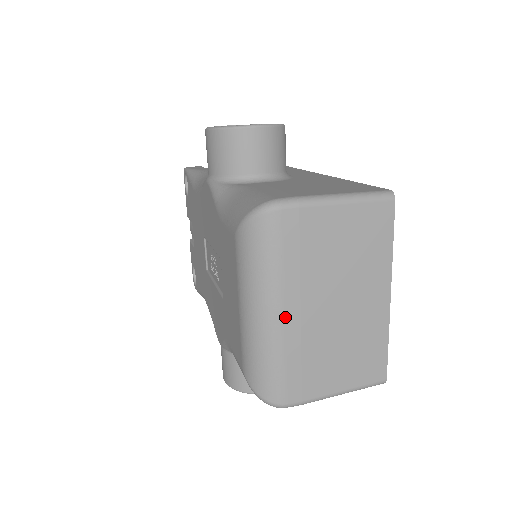
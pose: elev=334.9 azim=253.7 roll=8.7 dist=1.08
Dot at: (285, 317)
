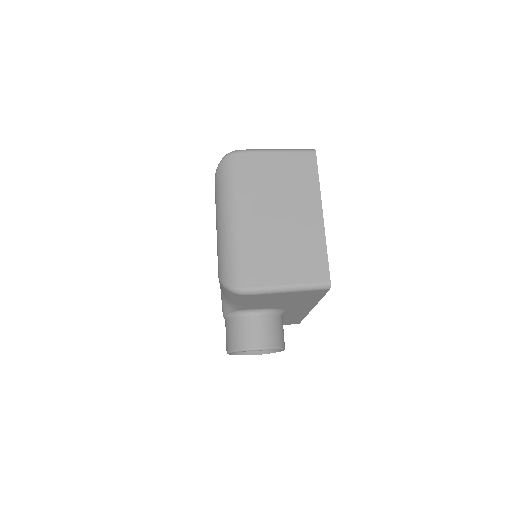
Dot at: (241, 220)
